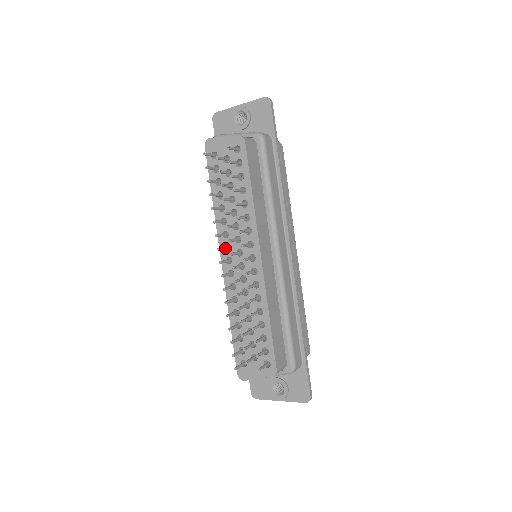
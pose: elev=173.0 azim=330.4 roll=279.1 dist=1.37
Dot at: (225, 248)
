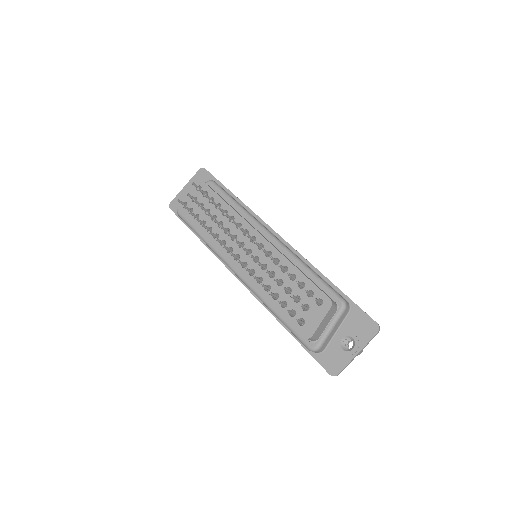
Dot at: (228, 248)
